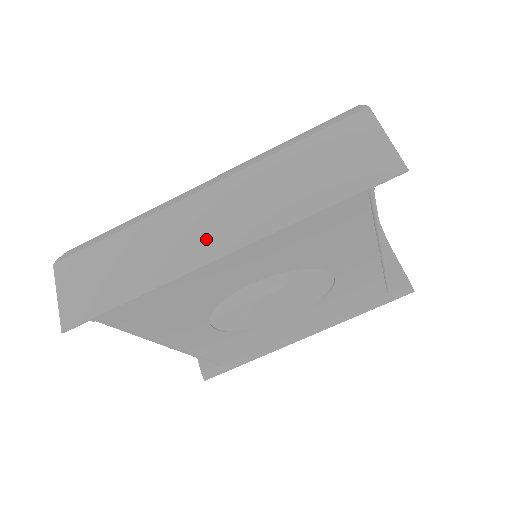
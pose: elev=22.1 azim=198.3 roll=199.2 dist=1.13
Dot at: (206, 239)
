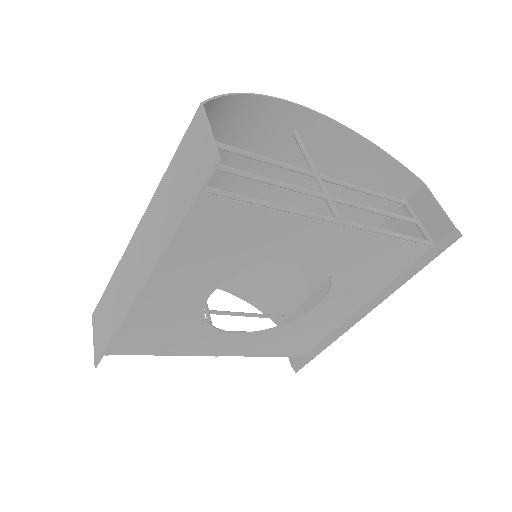
Dot at: (136, 275)
